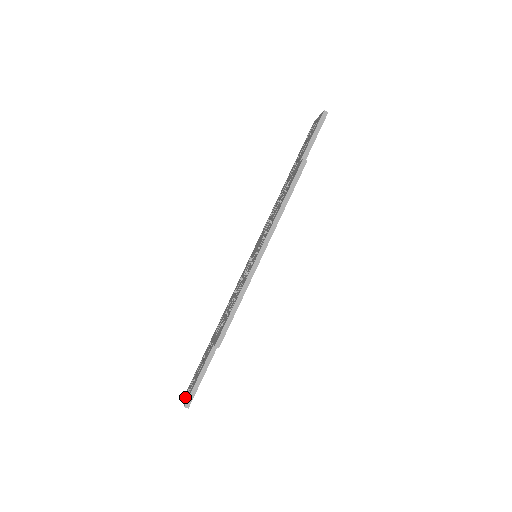
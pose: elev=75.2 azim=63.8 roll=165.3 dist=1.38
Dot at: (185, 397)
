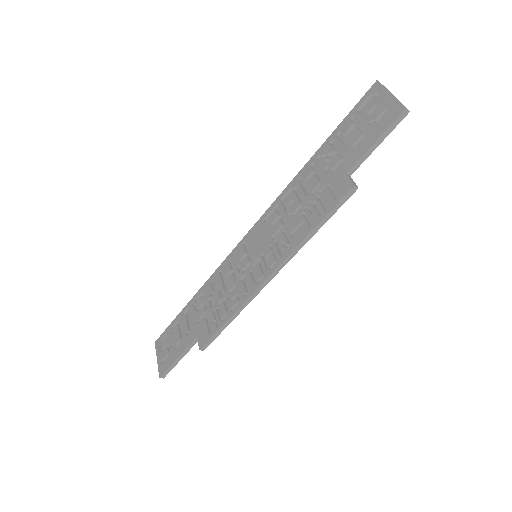
Dot at: occluded
